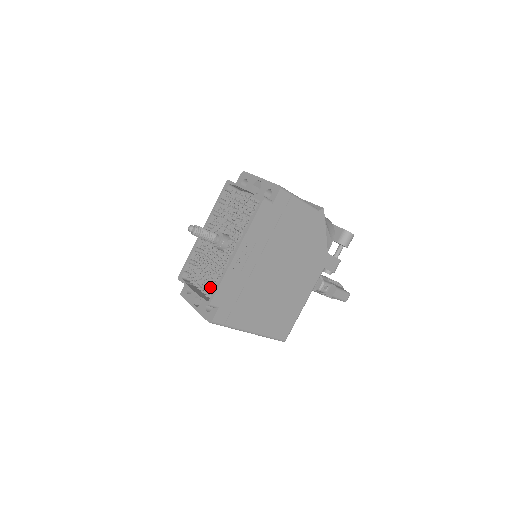
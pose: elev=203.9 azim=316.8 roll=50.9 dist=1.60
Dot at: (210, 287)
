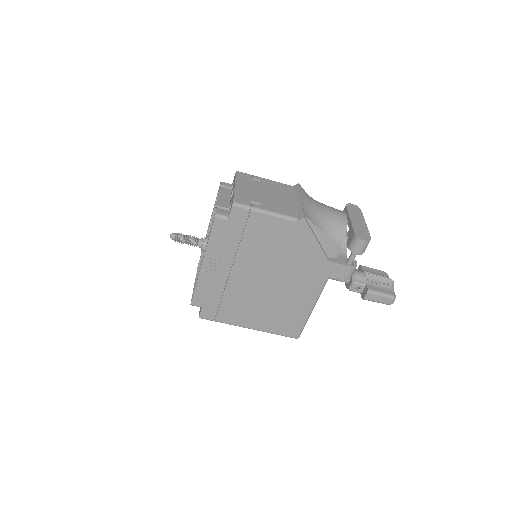
Dot at: occluded
